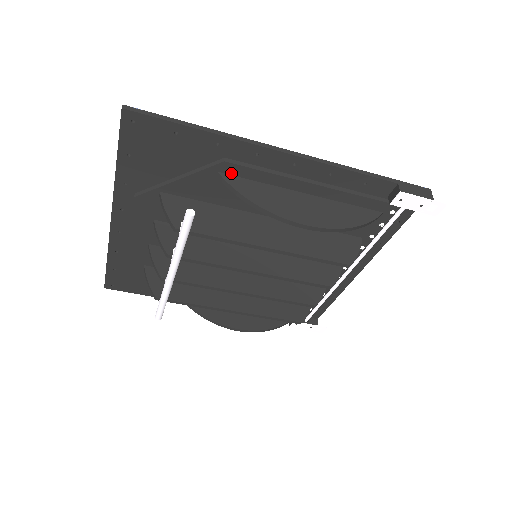
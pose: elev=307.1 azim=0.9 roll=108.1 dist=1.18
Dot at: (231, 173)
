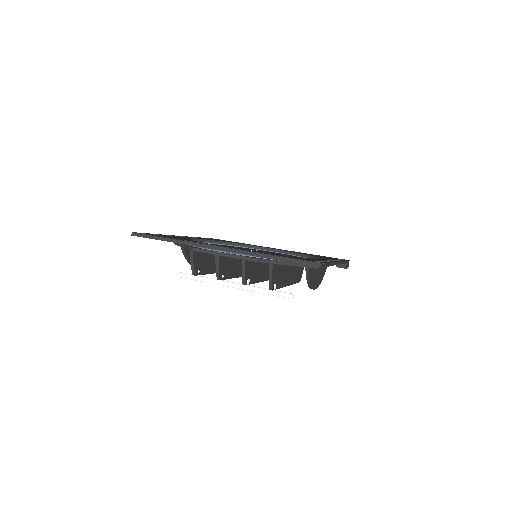
Dot at: occluded
